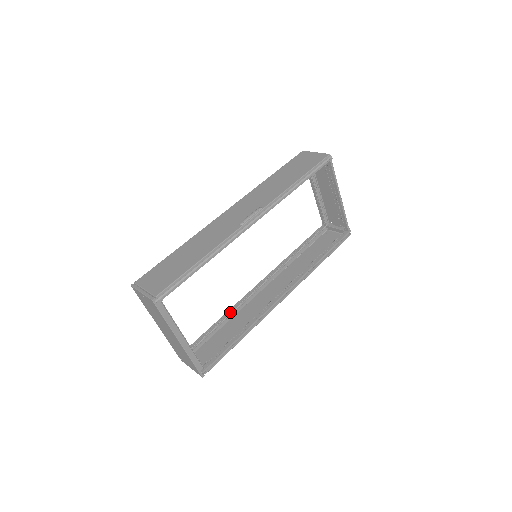
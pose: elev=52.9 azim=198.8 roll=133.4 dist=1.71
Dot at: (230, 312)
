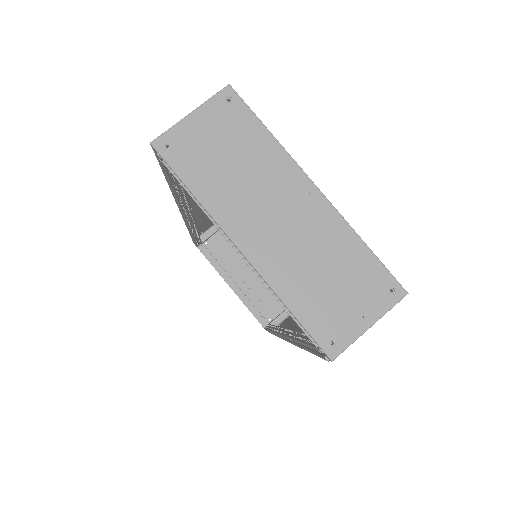
Dot at: (296, 333)
